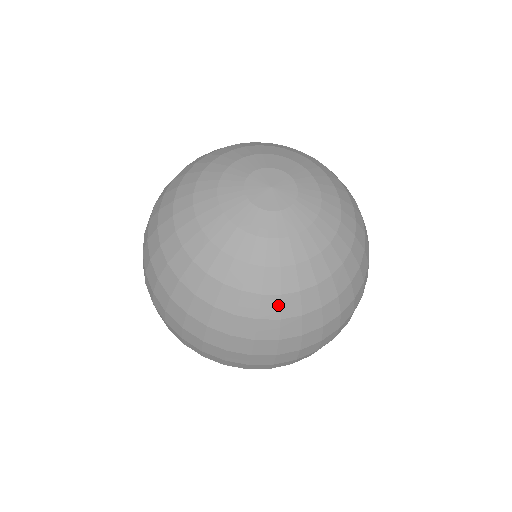
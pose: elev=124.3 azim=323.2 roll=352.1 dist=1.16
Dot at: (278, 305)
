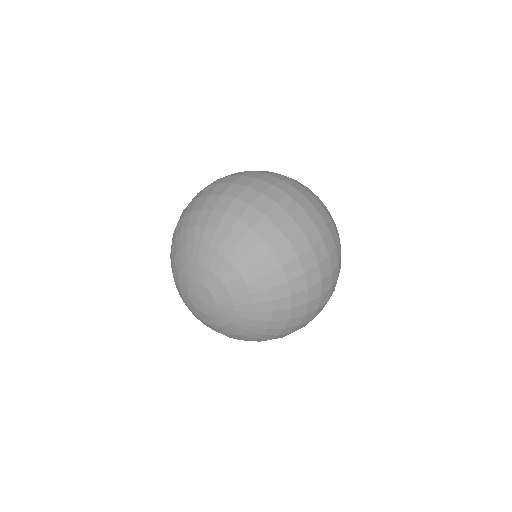
Dot at: (274, 330)
